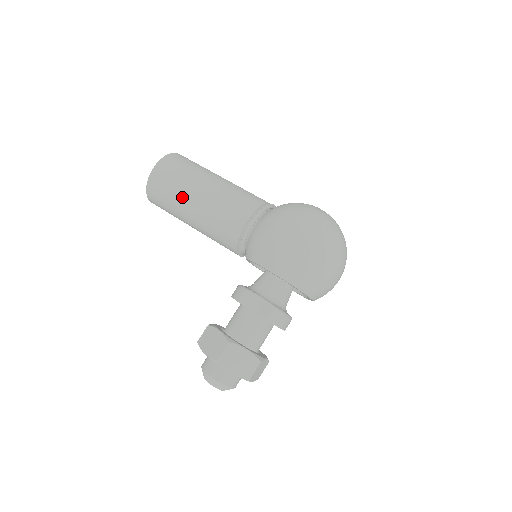
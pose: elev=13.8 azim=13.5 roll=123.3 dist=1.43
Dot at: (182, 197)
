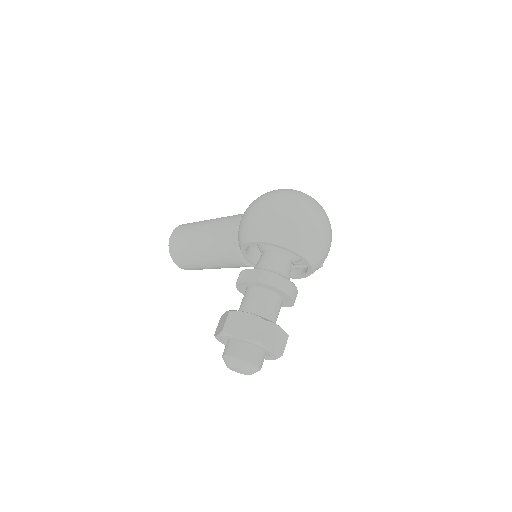
Dot at: (190, 241)
